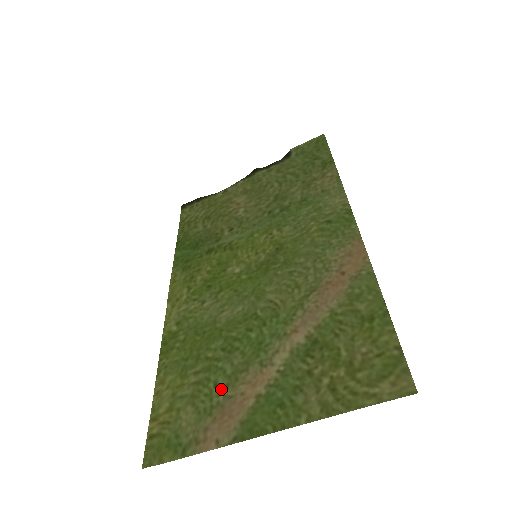
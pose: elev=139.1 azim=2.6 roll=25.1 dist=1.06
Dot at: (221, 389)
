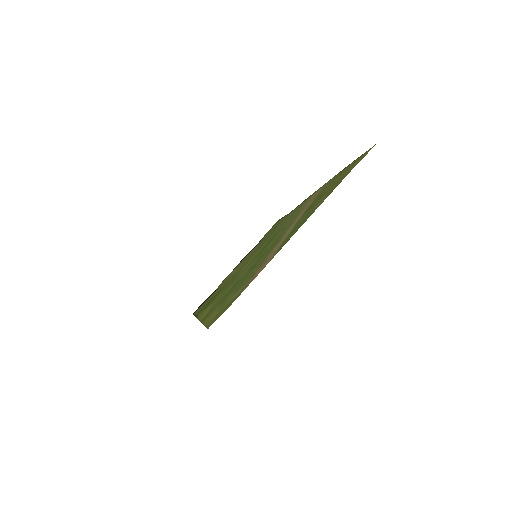
Dot at: (255, 269)
